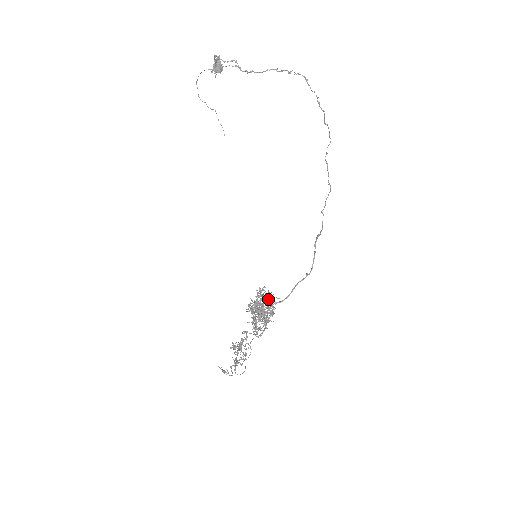
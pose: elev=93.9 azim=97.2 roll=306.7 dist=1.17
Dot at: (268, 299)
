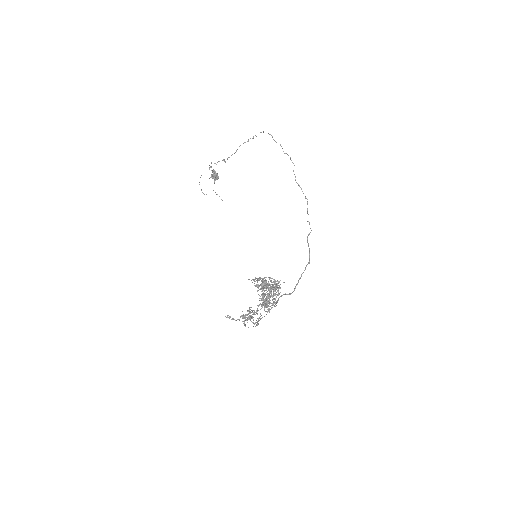
Dot at: occluded
